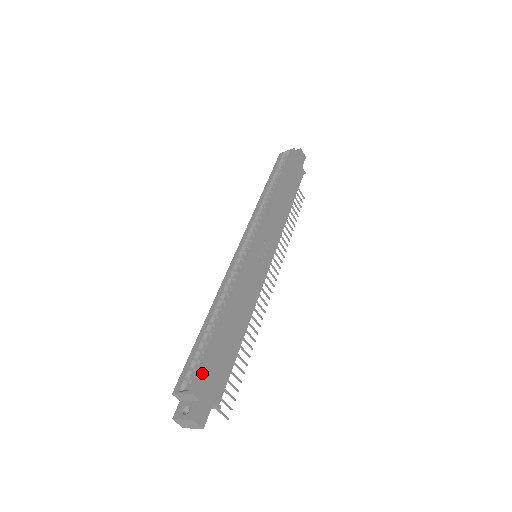
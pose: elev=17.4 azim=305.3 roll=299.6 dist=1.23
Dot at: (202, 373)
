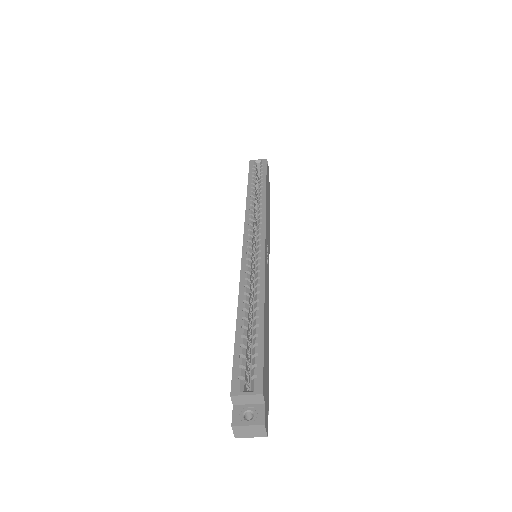
Dot at: (263, 371)
